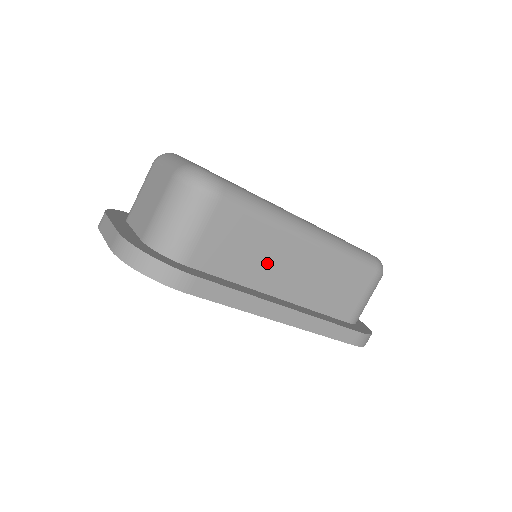
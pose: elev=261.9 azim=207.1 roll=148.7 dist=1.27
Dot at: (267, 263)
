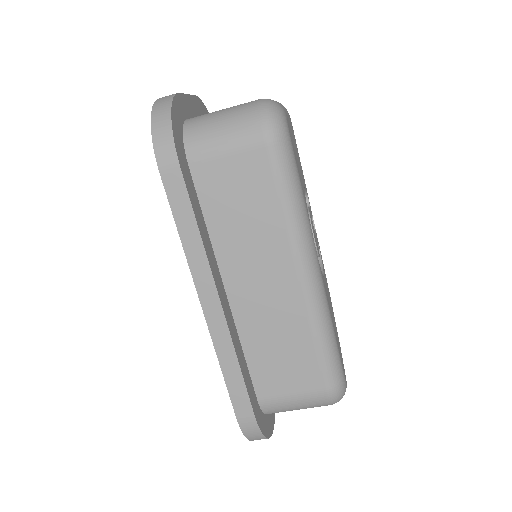
Dot at: (248, 247)
